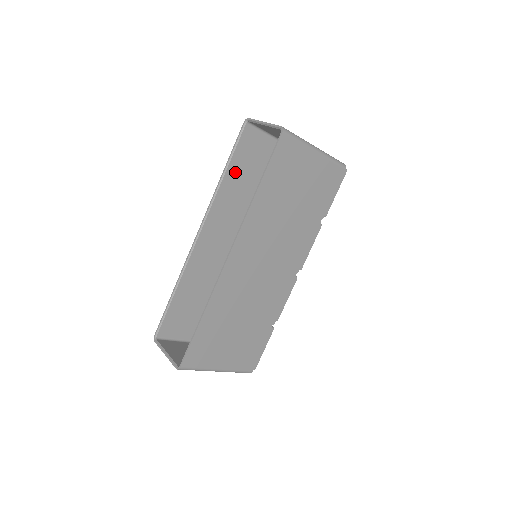
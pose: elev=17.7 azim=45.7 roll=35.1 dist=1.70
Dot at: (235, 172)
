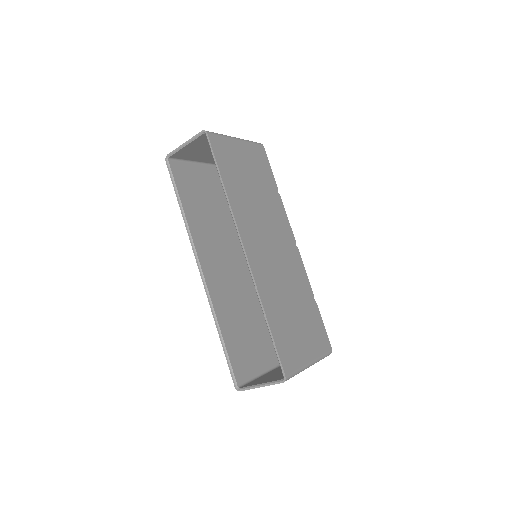
Dot at: (188, 204)
